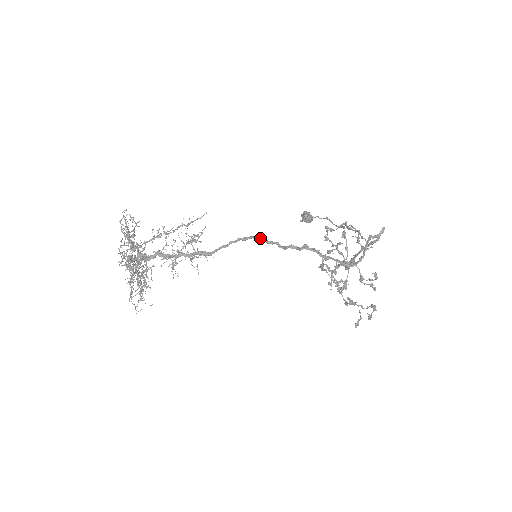
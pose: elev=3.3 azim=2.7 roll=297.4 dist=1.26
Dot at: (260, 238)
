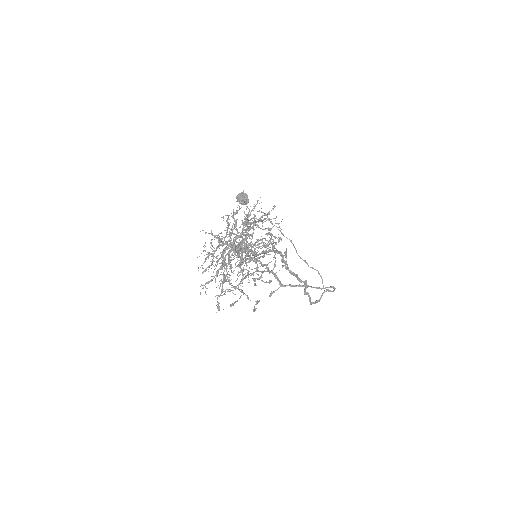
Dot at: (283, 256)
